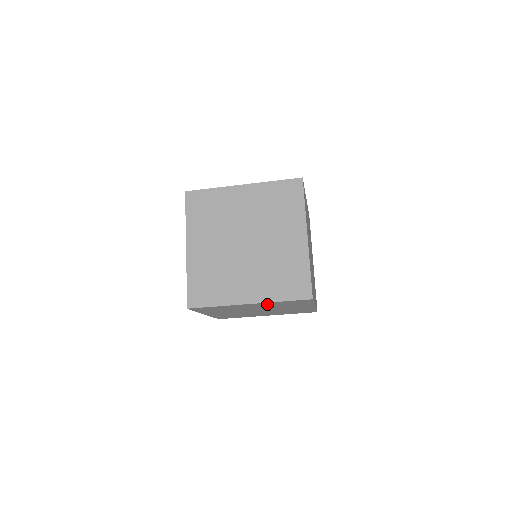
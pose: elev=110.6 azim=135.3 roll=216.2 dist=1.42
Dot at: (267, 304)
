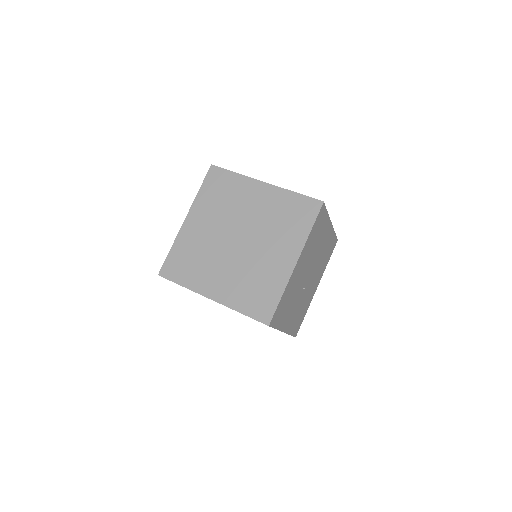
Dot at: occluded
